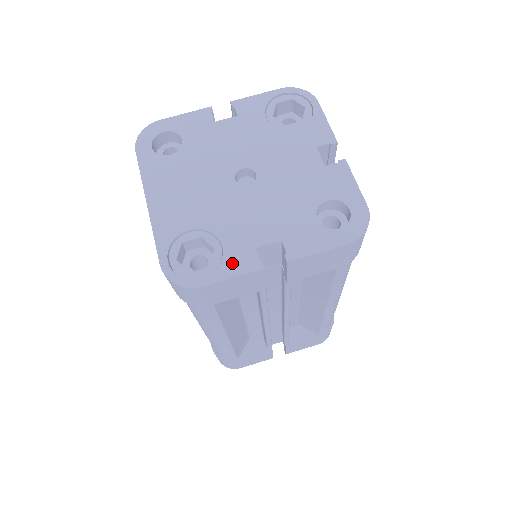
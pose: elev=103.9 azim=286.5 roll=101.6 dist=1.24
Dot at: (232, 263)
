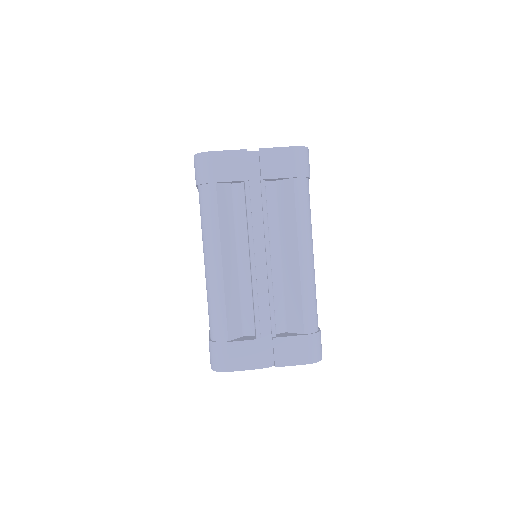
Dot at: occluded
